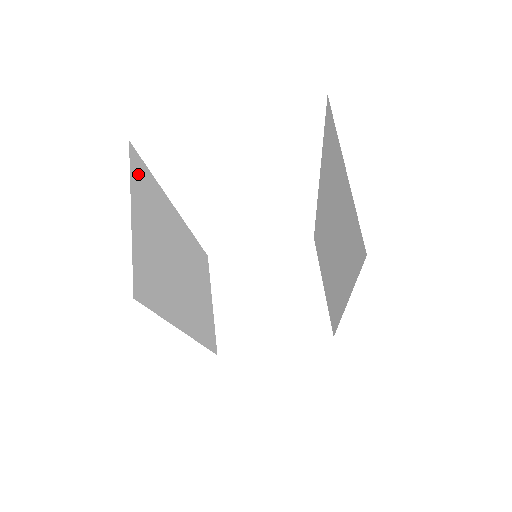
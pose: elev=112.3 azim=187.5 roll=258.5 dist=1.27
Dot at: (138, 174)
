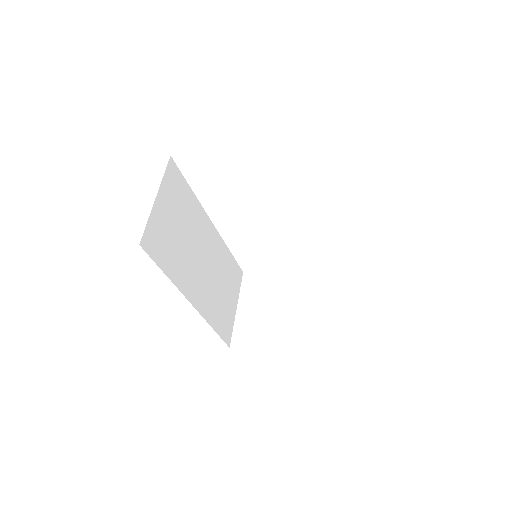
Dot at: (173, 178)
